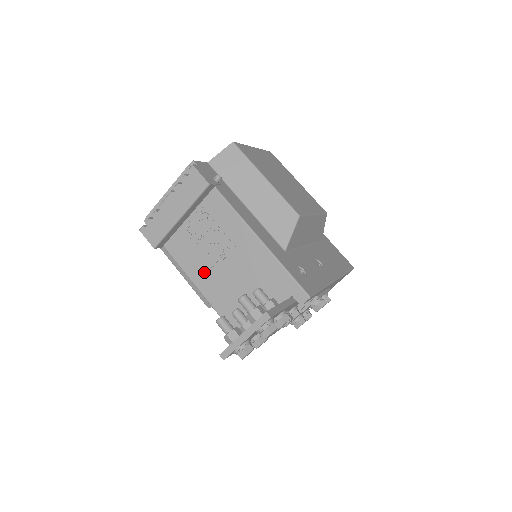
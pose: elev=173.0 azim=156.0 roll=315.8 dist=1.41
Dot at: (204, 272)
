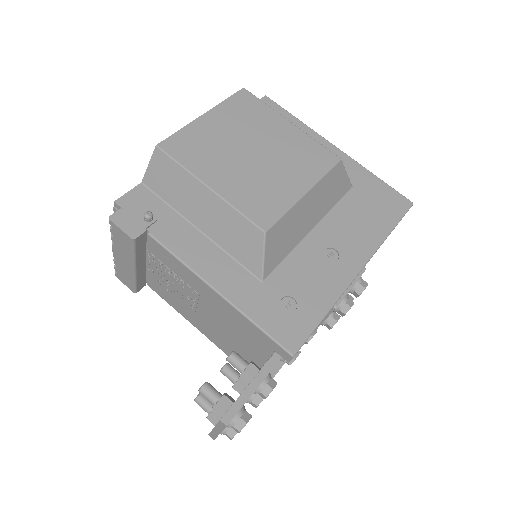
Dot at: (189, 313)
